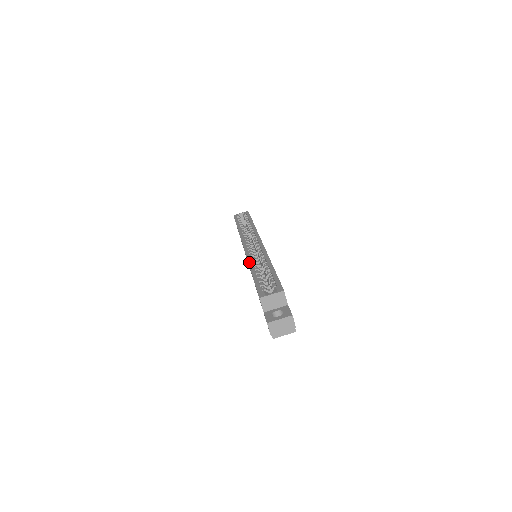
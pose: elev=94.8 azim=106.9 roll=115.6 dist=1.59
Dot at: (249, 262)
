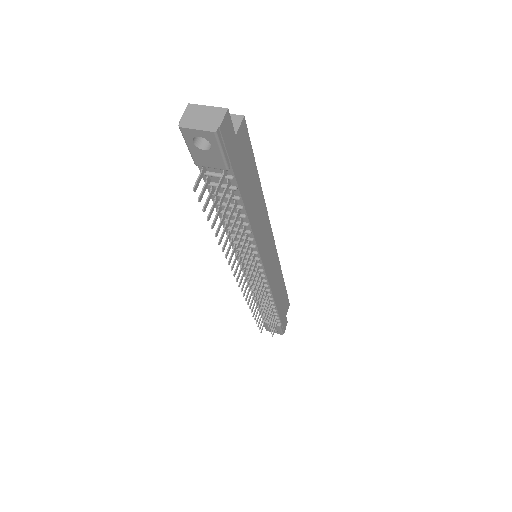
Dot at: occluded
